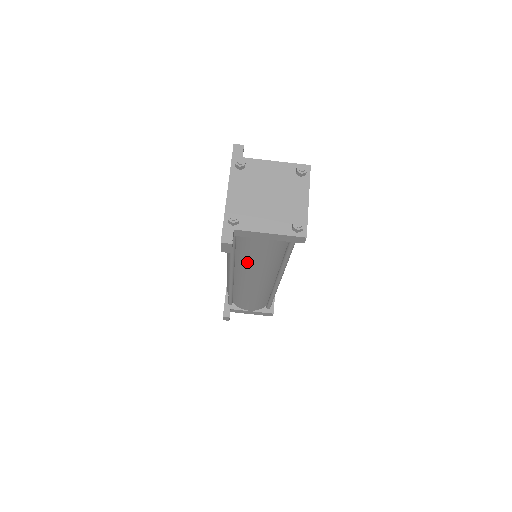
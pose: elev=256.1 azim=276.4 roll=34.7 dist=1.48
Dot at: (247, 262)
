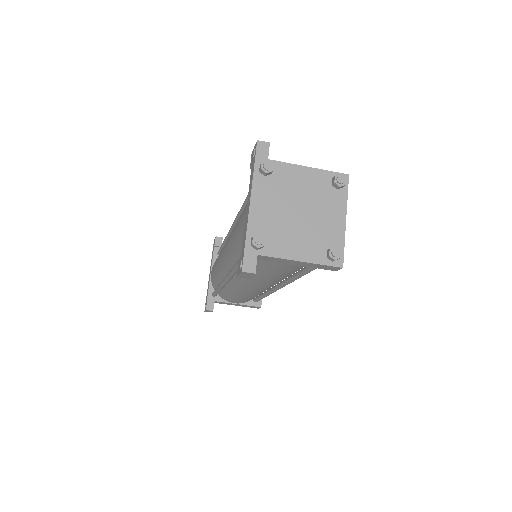
Dot at: (255, 275)
